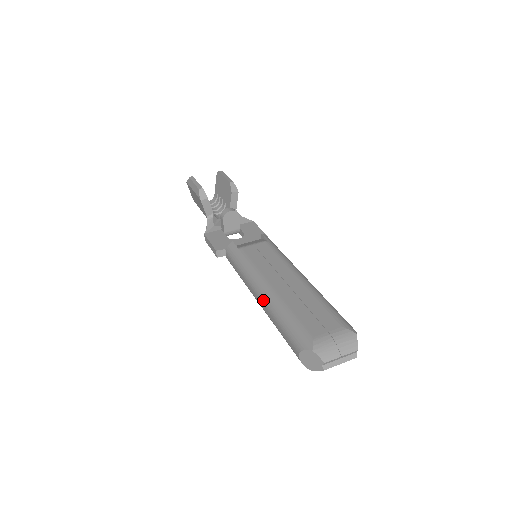
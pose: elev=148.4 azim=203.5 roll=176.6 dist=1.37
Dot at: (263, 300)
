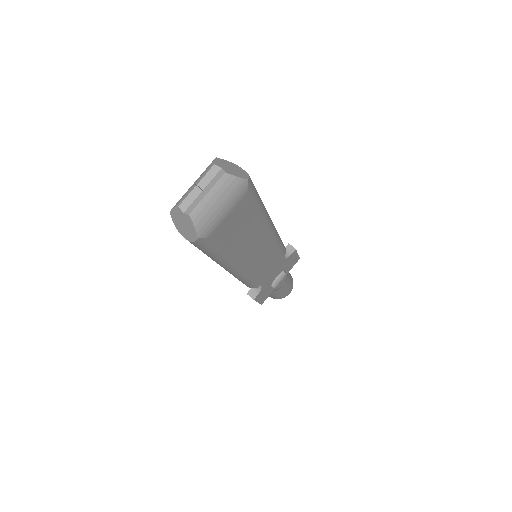
Dot at: occluded
